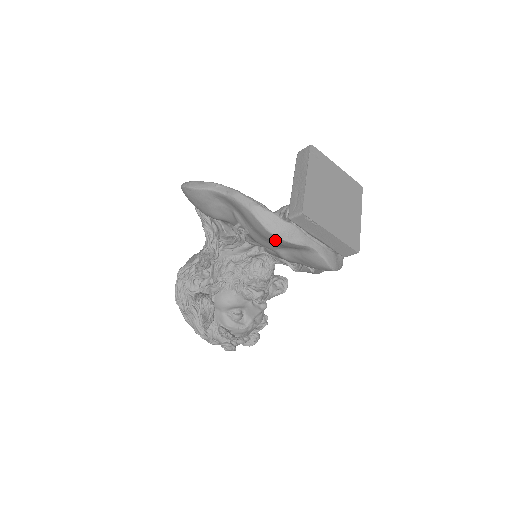
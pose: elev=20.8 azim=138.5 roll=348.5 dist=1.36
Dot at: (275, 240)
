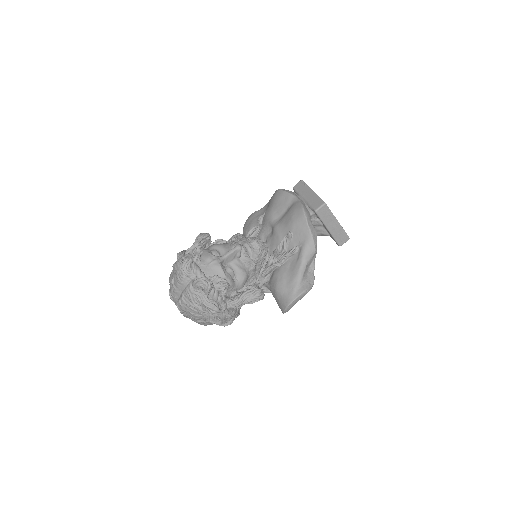
Dot at: (279, 195)
